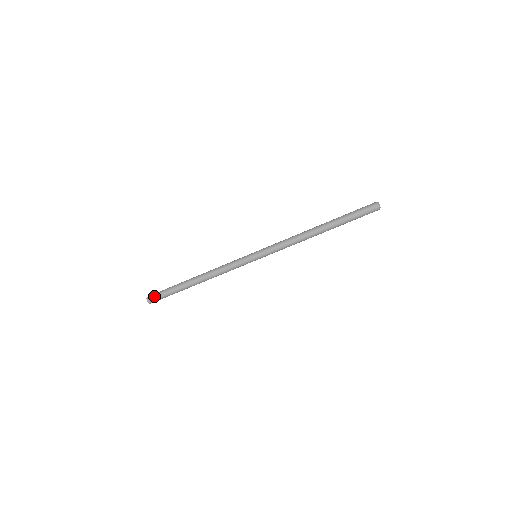
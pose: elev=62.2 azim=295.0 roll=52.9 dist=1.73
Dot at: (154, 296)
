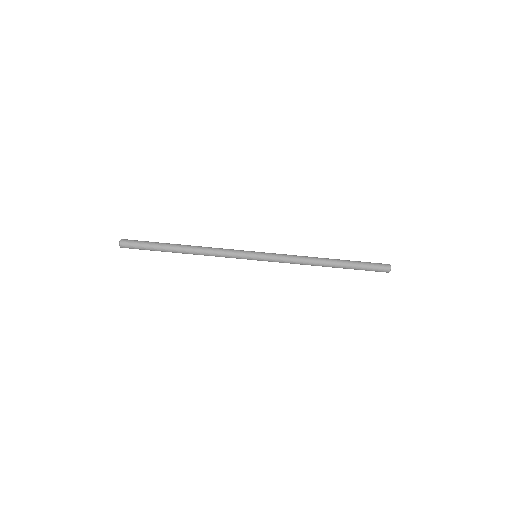
Dot at: (131, 240)
